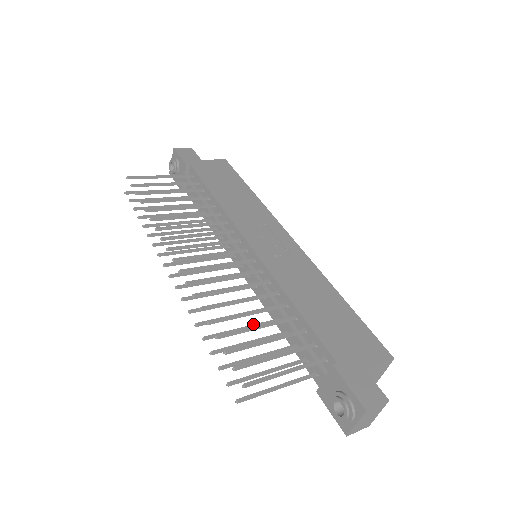
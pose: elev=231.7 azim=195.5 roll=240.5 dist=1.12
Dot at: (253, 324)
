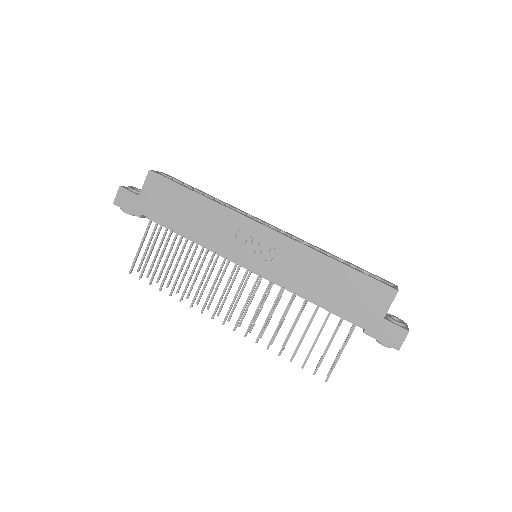
Dot at: occluded
